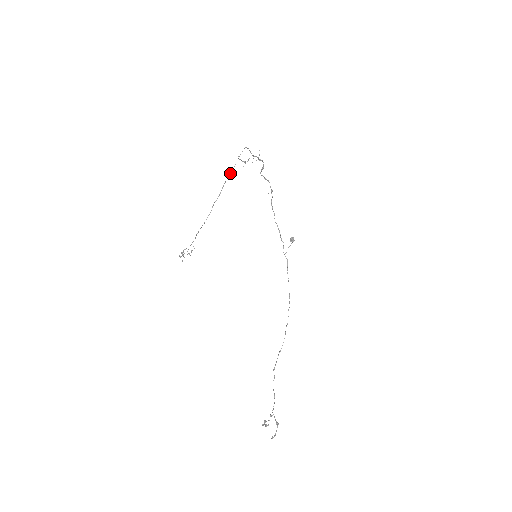
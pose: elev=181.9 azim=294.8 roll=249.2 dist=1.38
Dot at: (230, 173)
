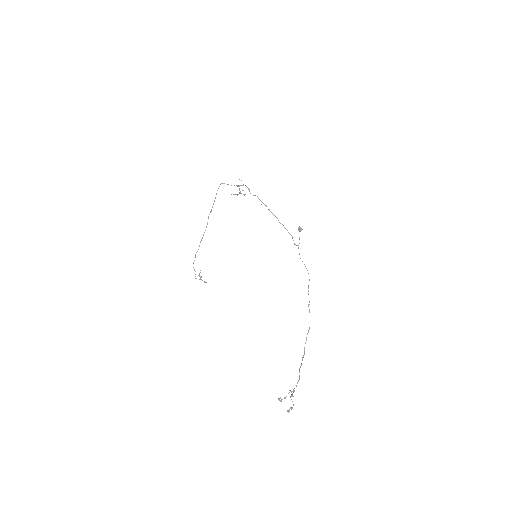
Dot at: (212, 207)
